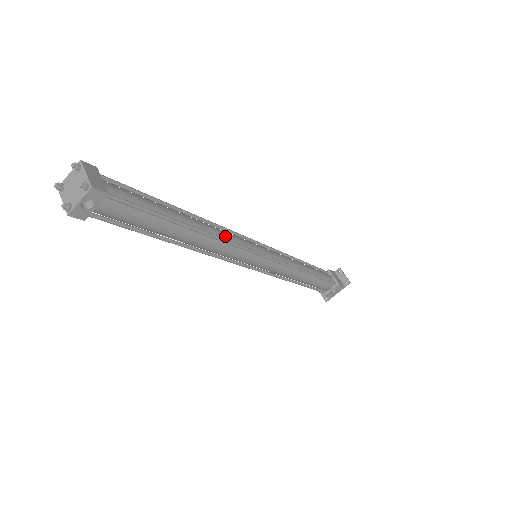
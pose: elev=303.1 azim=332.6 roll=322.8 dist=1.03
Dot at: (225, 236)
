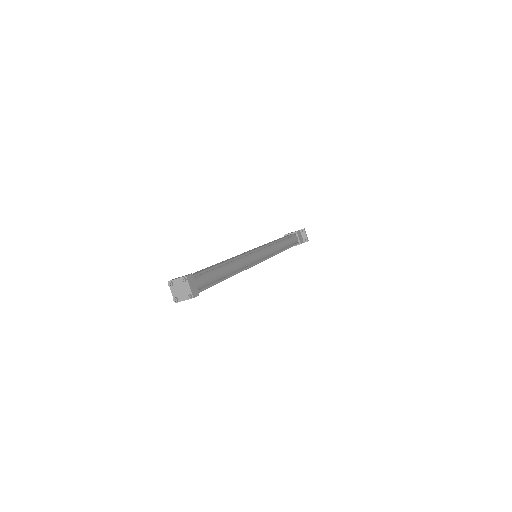
Dot at: (244, 265)
